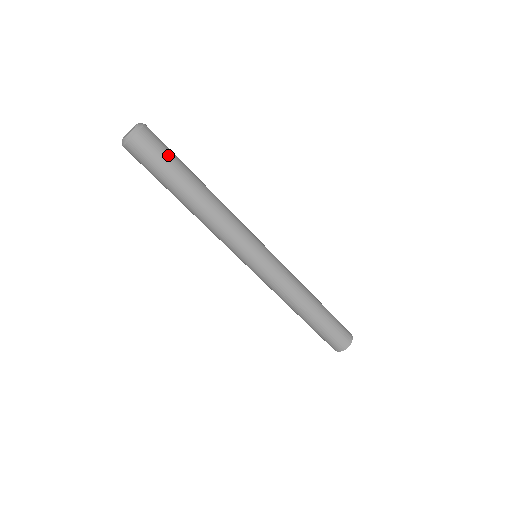
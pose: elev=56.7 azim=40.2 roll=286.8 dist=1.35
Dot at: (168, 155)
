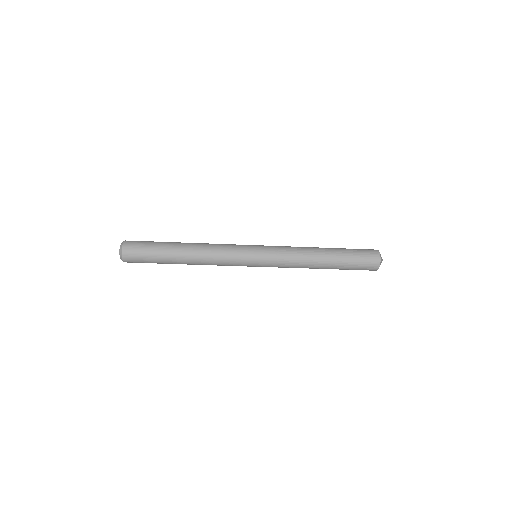
Dot at: (148, 260)
